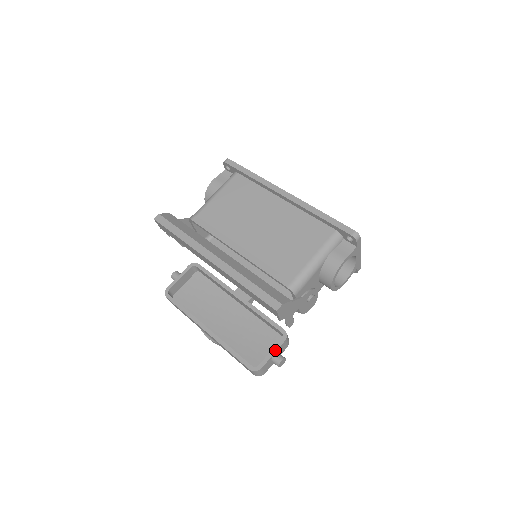
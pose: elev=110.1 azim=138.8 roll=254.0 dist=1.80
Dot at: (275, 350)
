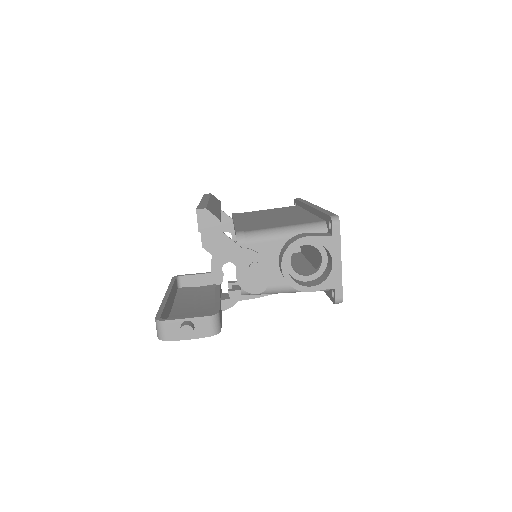
Dot at: (192, 317)
